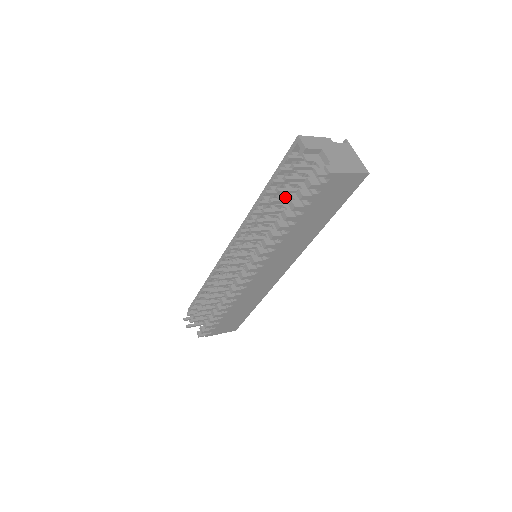
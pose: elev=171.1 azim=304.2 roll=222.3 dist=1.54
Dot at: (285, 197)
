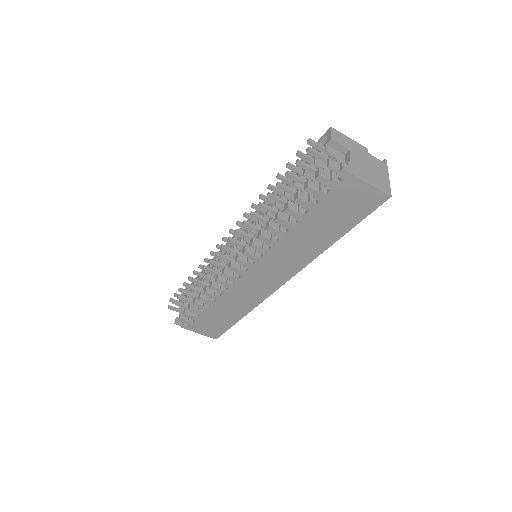
Dot at: occluded
